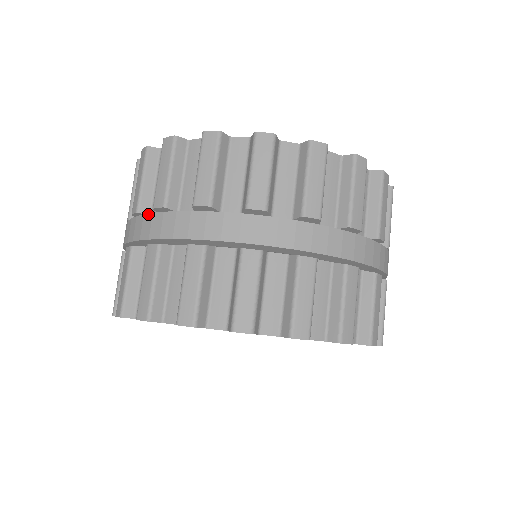
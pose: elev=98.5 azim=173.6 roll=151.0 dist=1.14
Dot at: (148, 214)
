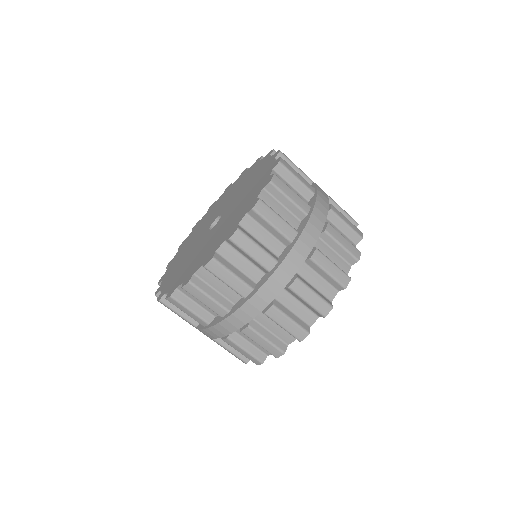
Dot at: (222, 321)
